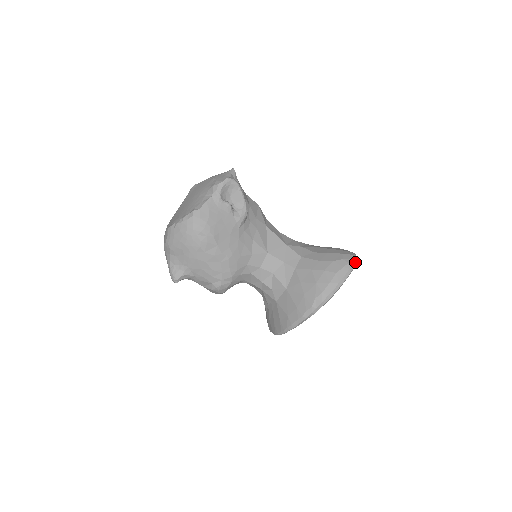
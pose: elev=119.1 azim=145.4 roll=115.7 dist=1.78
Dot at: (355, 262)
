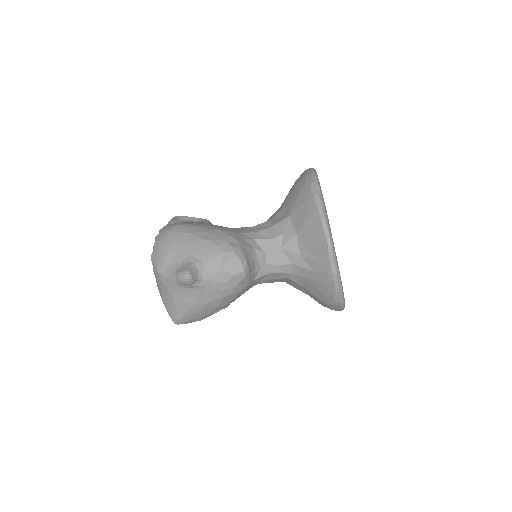
Dot at: occluded
